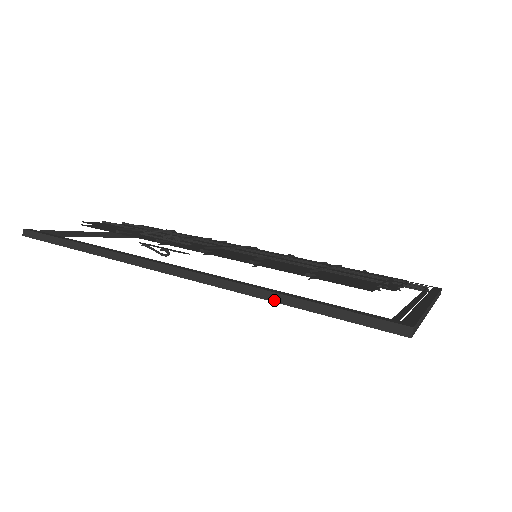
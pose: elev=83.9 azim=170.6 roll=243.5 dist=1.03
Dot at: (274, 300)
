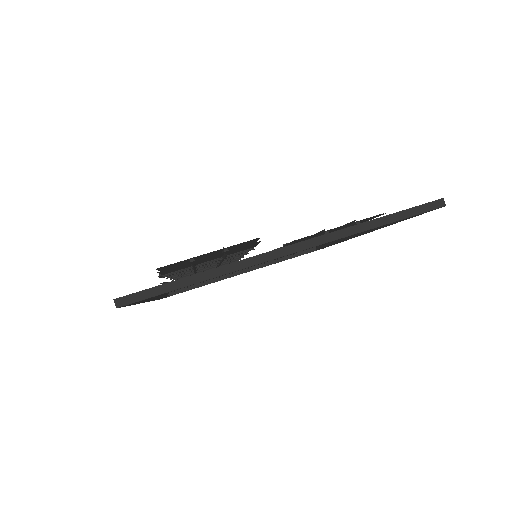
Dot at: occluded
